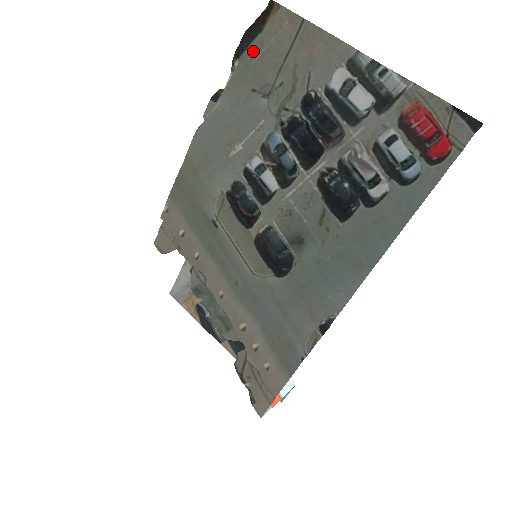
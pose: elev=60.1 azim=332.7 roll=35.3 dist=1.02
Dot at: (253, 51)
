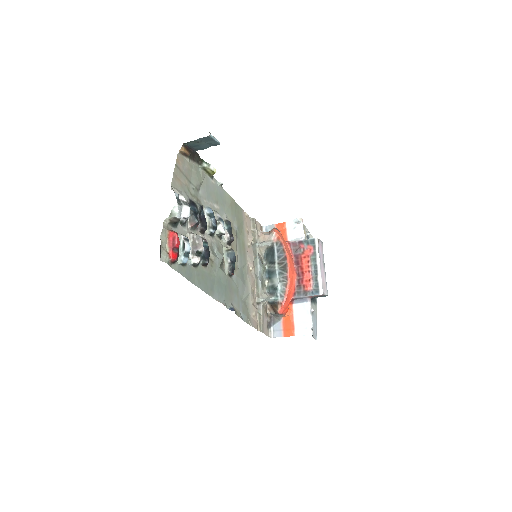
Dot at: (193, 166)
